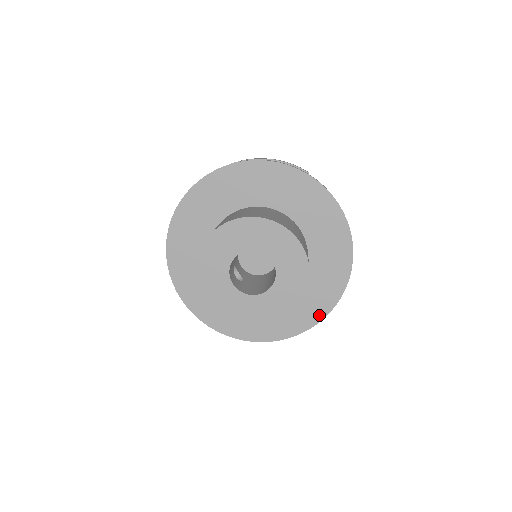
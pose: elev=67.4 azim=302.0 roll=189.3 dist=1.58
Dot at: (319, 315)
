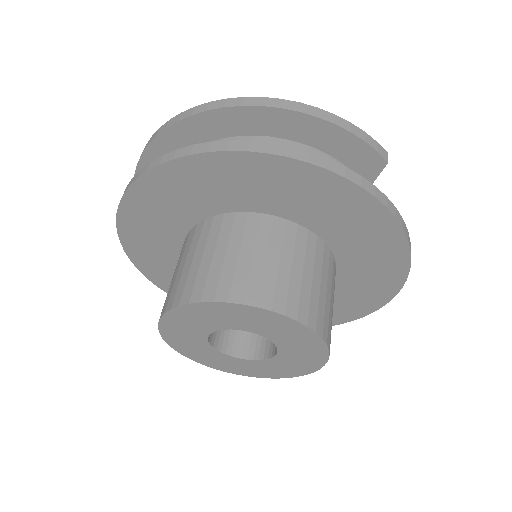
Dot at: occluded
